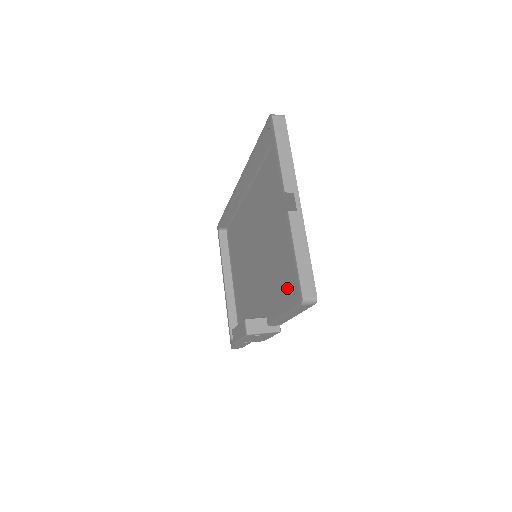
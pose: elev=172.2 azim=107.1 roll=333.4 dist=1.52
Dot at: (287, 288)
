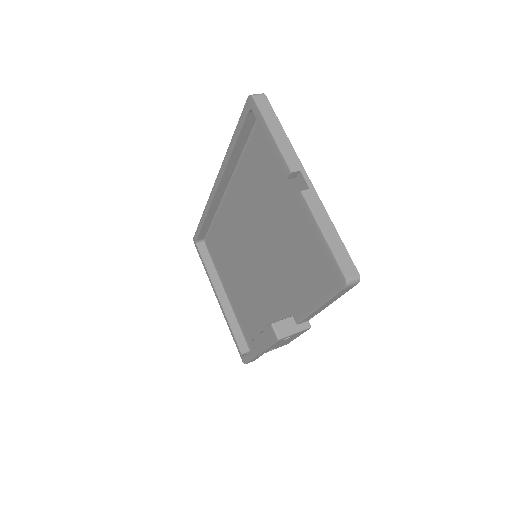
Dot at: (311, 277)
